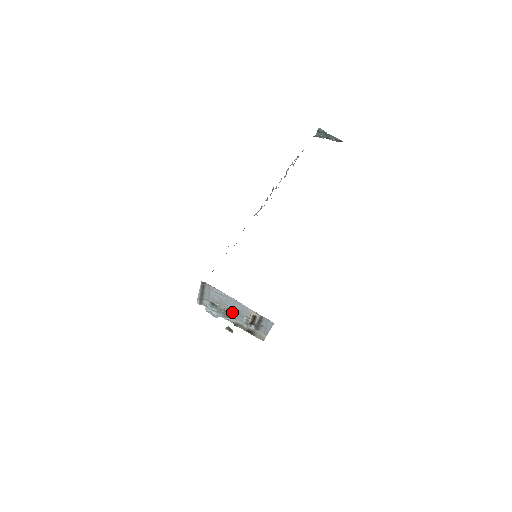
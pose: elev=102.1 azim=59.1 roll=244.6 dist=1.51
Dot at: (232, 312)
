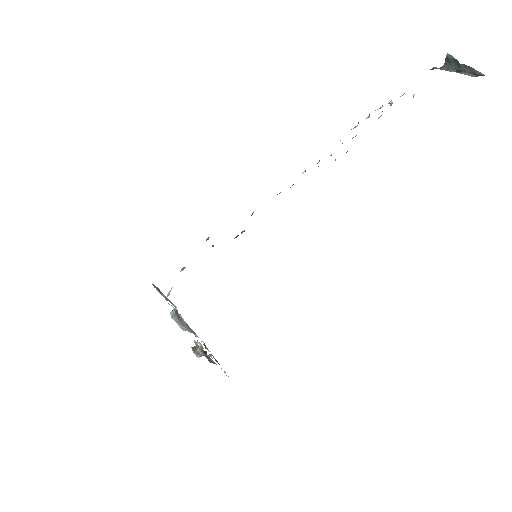
Dot at: occluded
